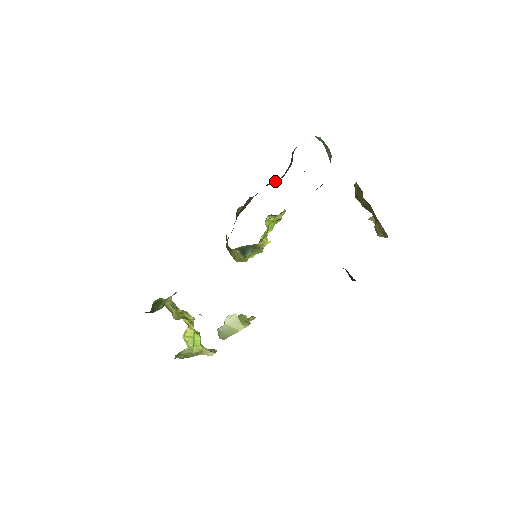
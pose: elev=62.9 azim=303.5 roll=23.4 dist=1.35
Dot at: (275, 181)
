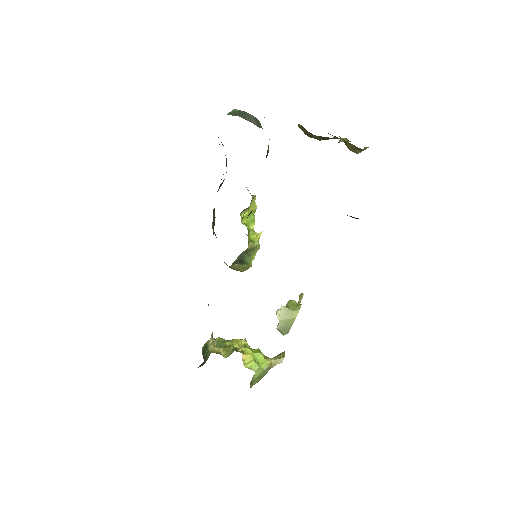
Dot at: (223, 180)
